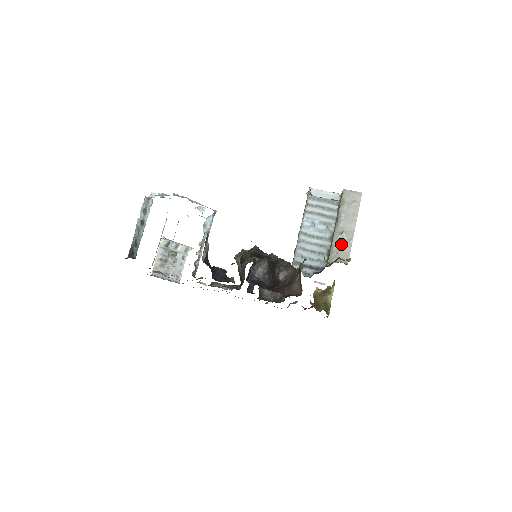
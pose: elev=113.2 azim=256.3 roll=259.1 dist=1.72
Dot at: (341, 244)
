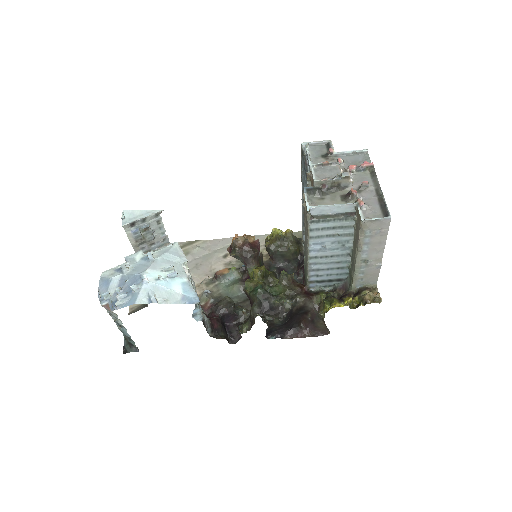
Dot at: (366, 272)
